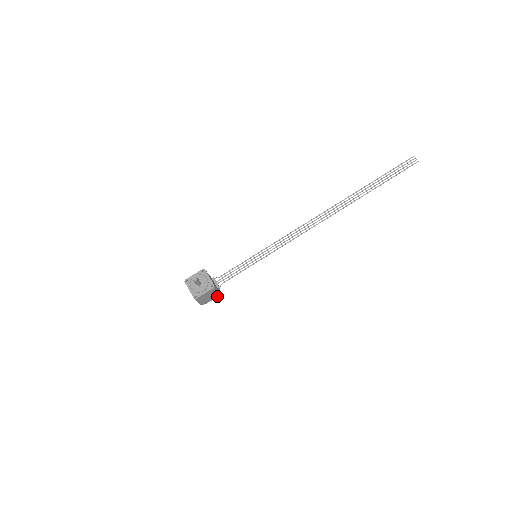
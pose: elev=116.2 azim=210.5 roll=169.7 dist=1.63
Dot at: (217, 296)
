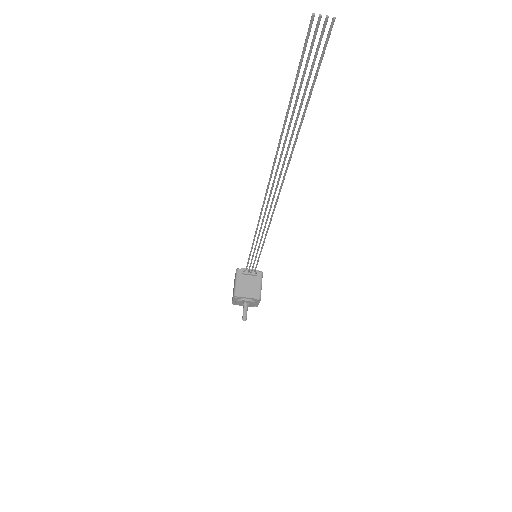
Dot at: (262, 274)
